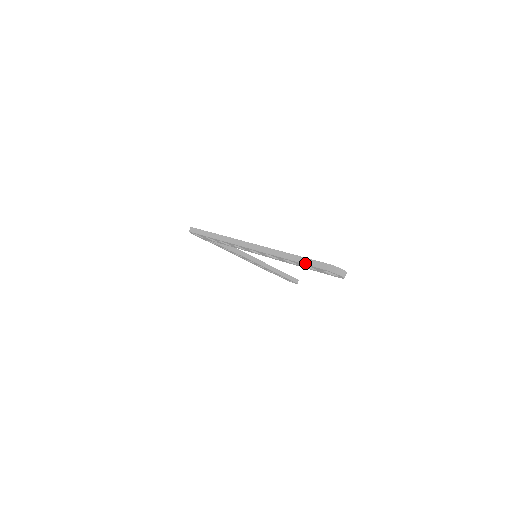
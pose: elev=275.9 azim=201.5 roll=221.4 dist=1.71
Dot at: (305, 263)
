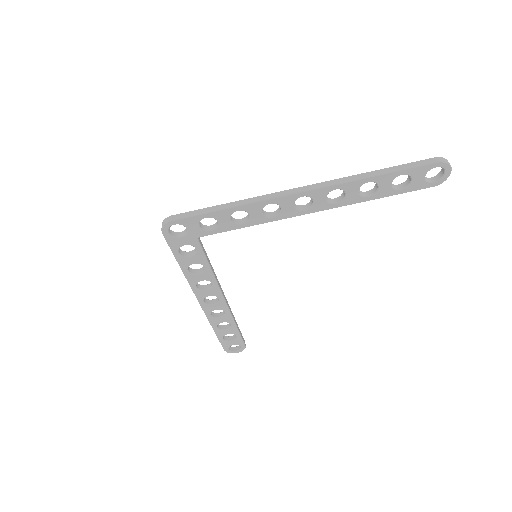
Dot at: (405, 168)
